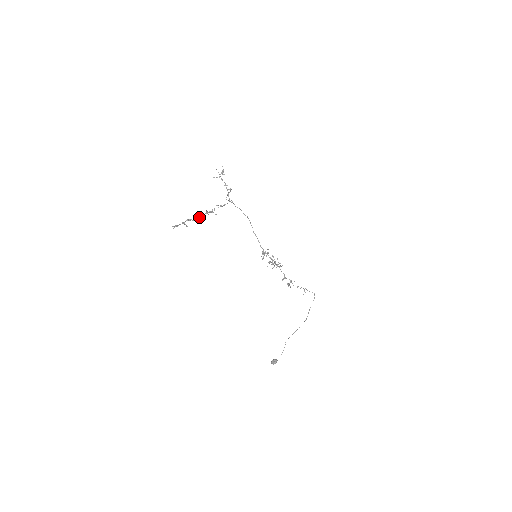
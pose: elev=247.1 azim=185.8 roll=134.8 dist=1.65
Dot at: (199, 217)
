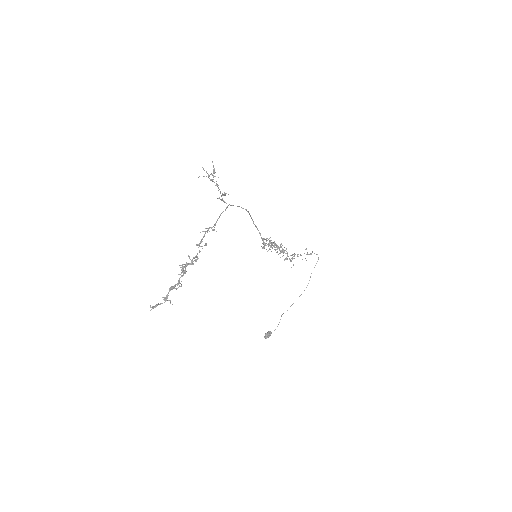
Dot at: (185, 272)
